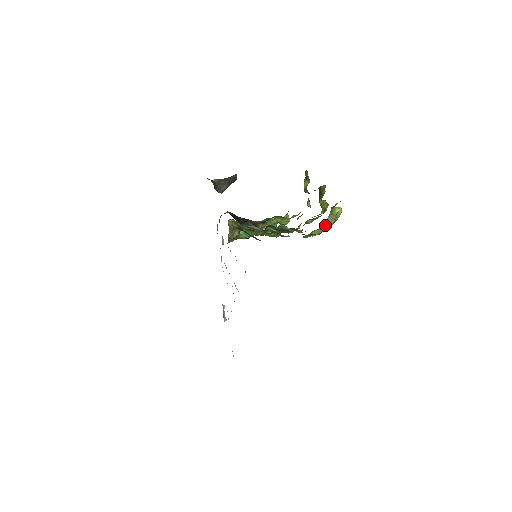
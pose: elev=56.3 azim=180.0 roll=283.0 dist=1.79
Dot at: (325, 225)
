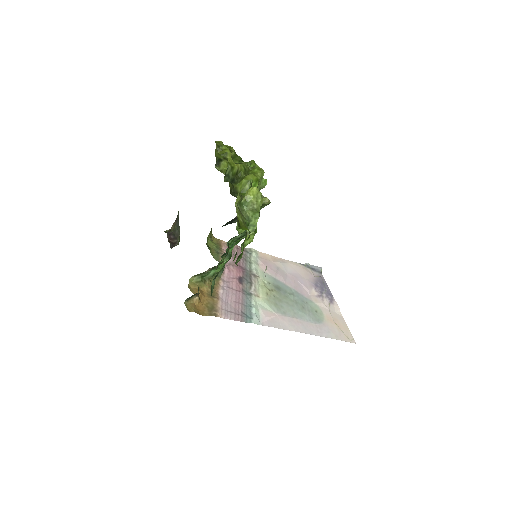
Dot at: (252, 221)
